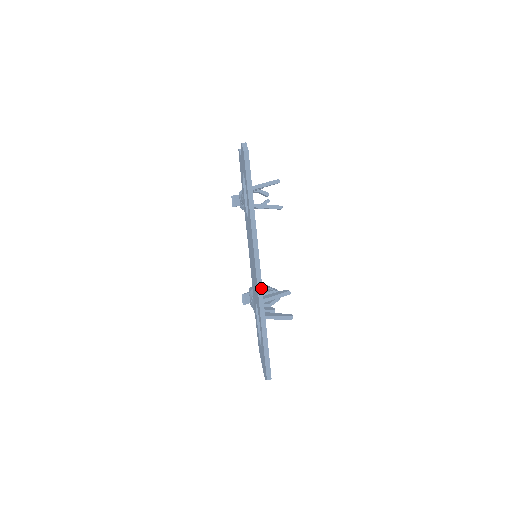
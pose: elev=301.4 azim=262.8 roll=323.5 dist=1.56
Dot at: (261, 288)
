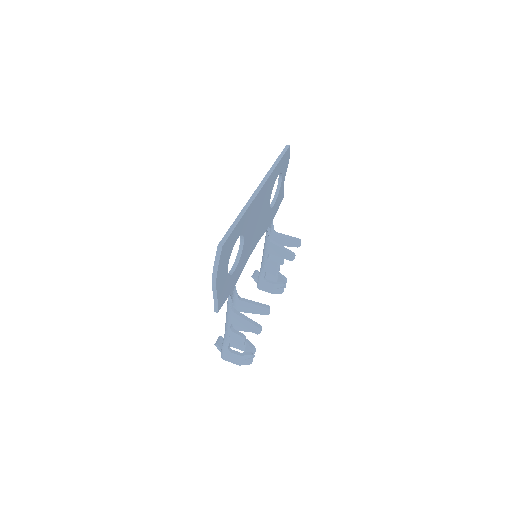
Dot at: (254, 197)
